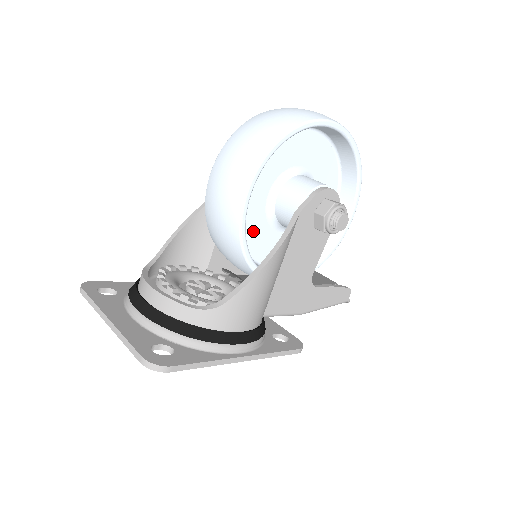
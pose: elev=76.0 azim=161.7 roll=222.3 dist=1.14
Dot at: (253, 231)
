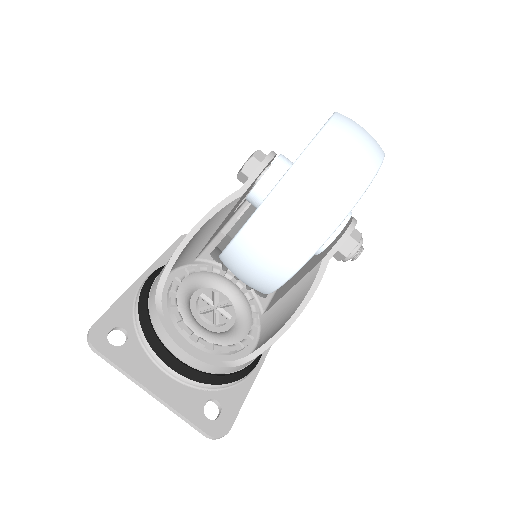
Dot at: occluded
